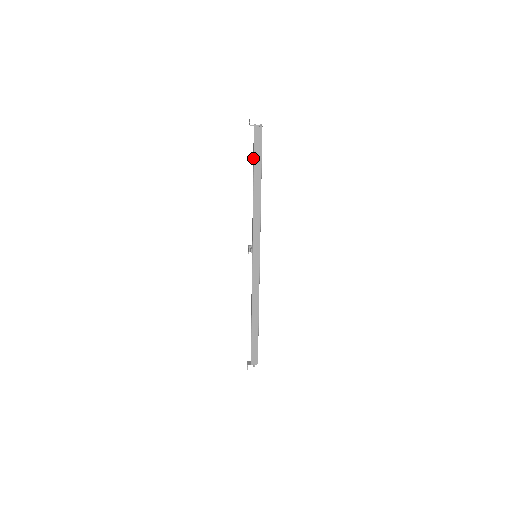
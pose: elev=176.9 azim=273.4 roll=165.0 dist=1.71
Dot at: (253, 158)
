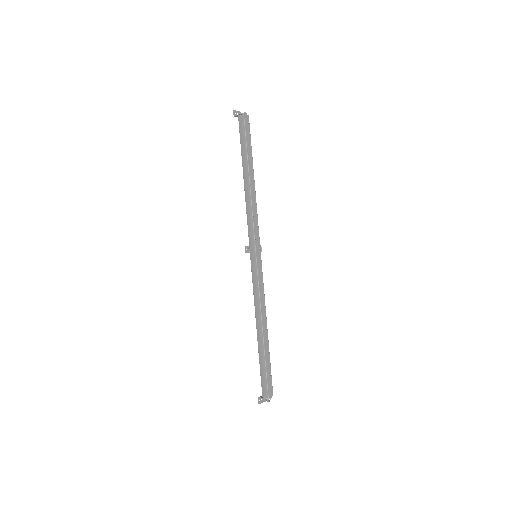
Dot at: (242, 148)
